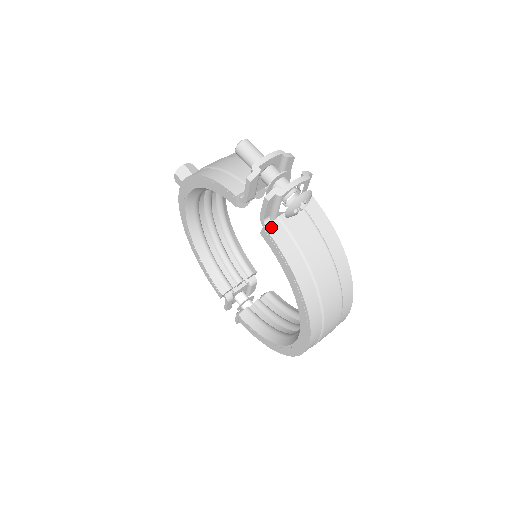
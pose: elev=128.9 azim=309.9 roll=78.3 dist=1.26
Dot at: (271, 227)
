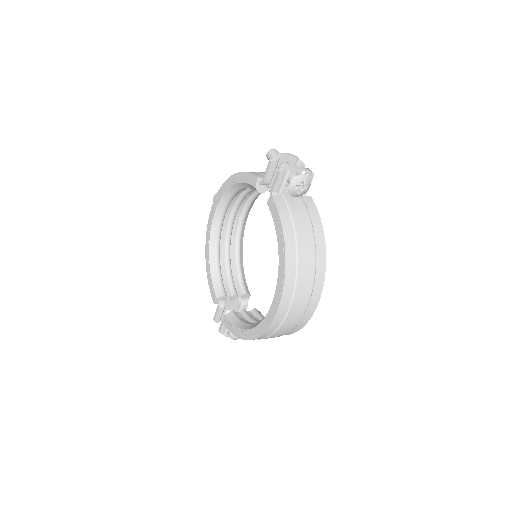
Dot at: (276, 197)
